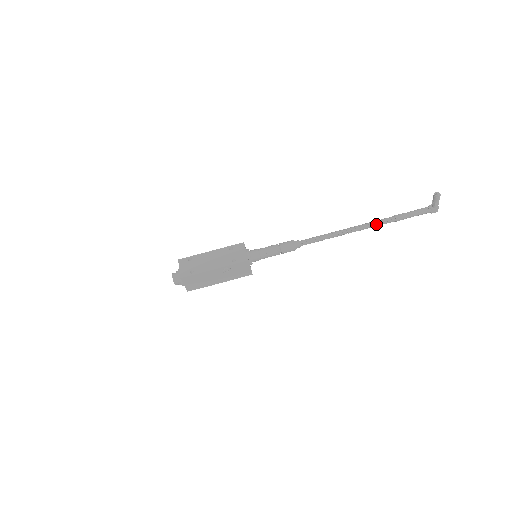
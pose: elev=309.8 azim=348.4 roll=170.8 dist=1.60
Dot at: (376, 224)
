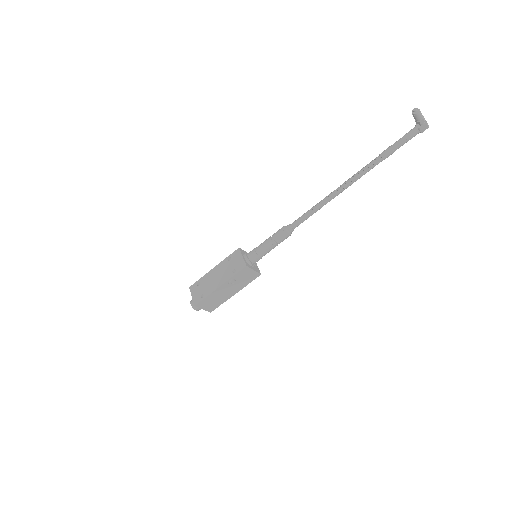
Dot at: (362, 173)
